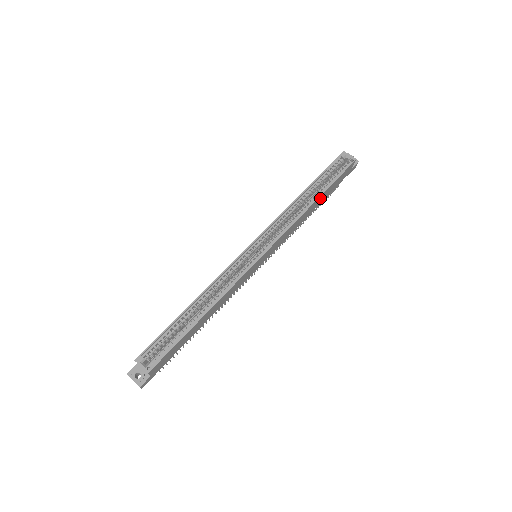
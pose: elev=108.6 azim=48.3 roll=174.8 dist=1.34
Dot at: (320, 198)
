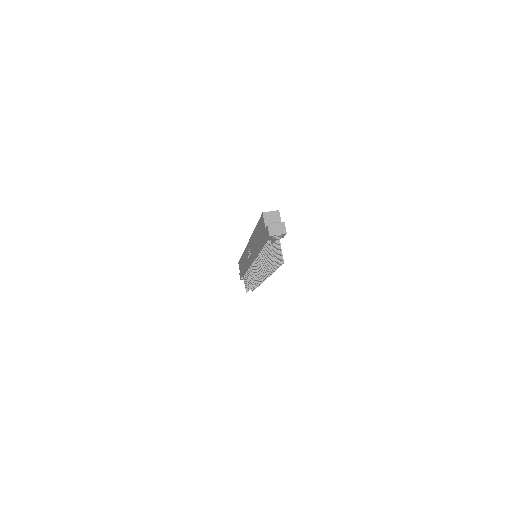
Dot at: occluded
